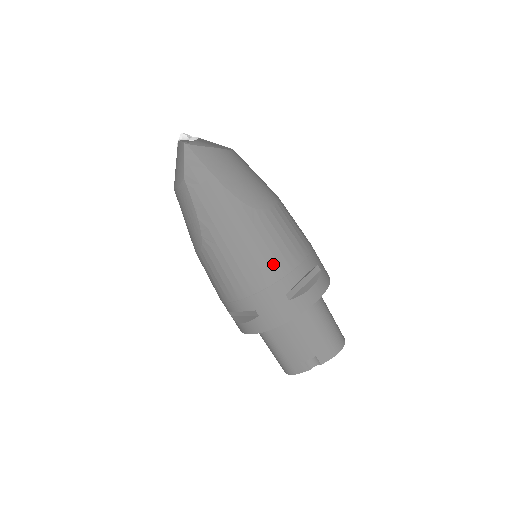
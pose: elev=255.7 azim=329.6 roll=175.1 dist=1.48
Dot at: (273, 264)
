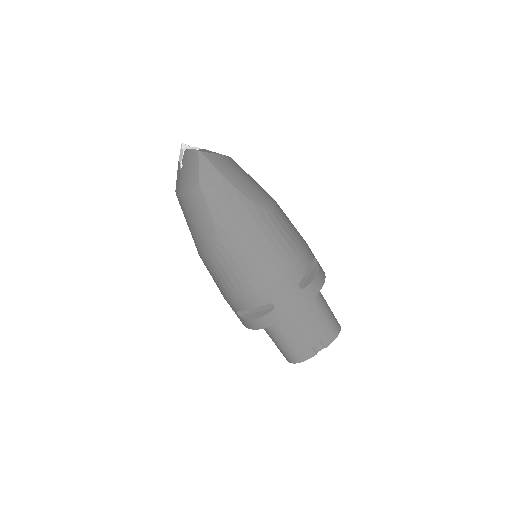
Dot at: (285, 258)
